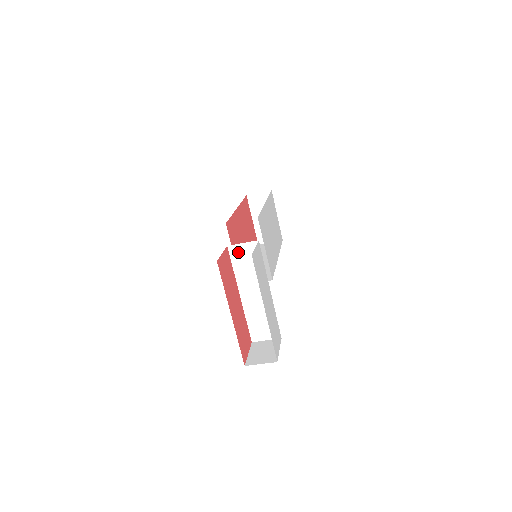
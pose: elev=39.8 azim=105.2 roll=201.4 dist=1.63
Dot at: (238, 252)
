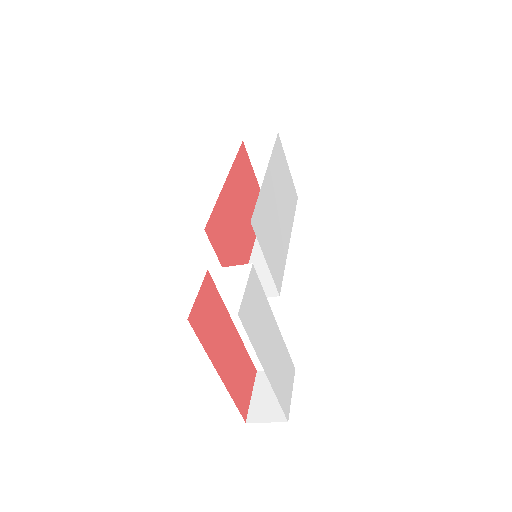
Dot at: (224, 277)
